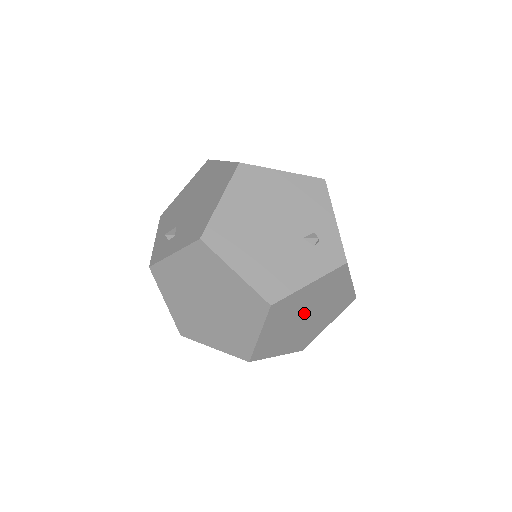
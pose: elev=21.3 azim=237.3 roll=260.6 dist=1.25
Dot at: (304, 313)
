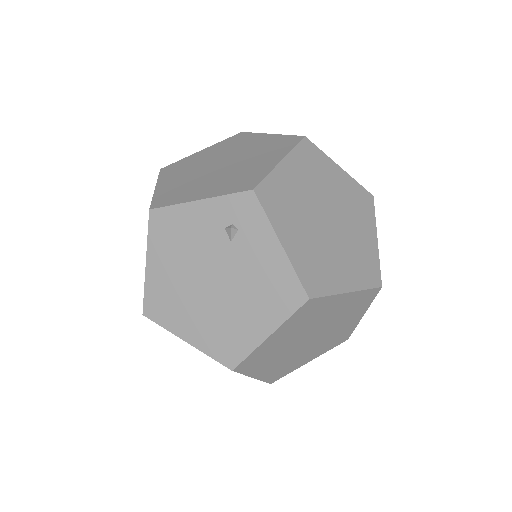
Dot at: occluded
